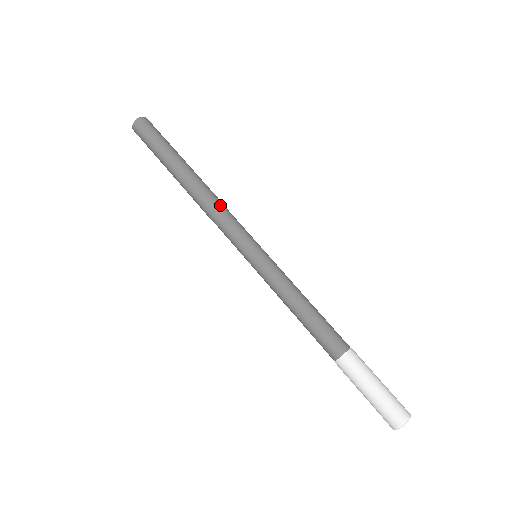
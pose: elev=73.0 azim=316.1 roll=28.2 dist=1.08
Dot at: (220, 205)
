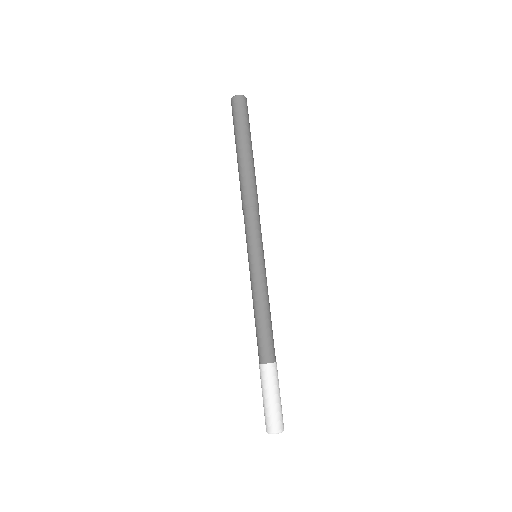
Dot at: (257, 203)
